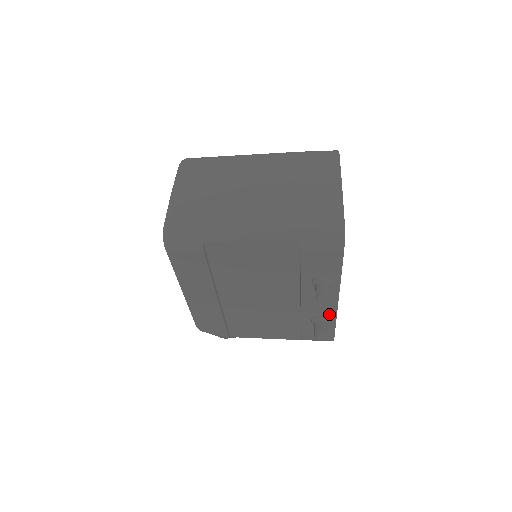
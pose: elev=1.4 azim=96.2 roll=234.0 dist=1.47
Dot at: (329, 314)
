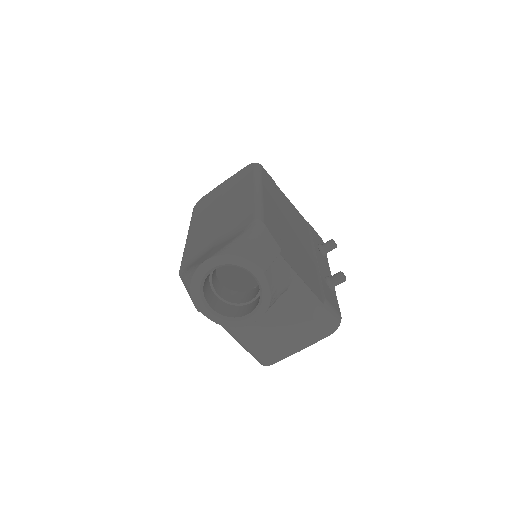
Dot at: occluded
